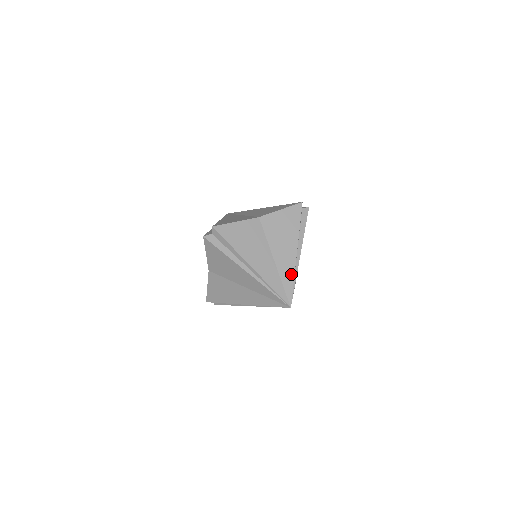
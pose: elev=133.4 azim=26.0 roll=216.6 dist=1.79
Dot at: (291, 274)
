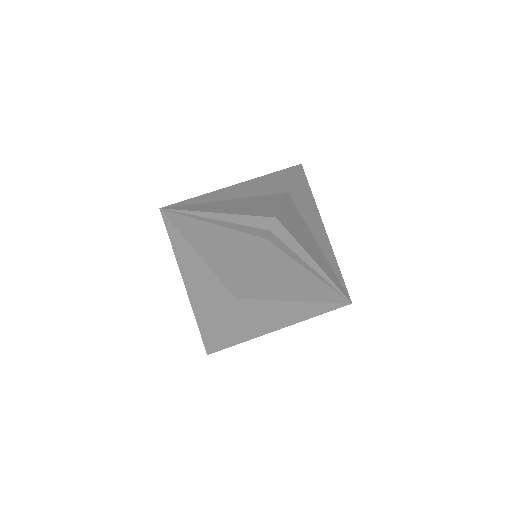
Dot at: (326, 291)
